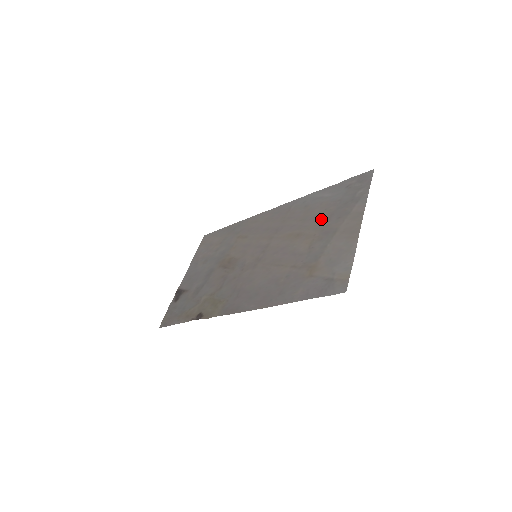
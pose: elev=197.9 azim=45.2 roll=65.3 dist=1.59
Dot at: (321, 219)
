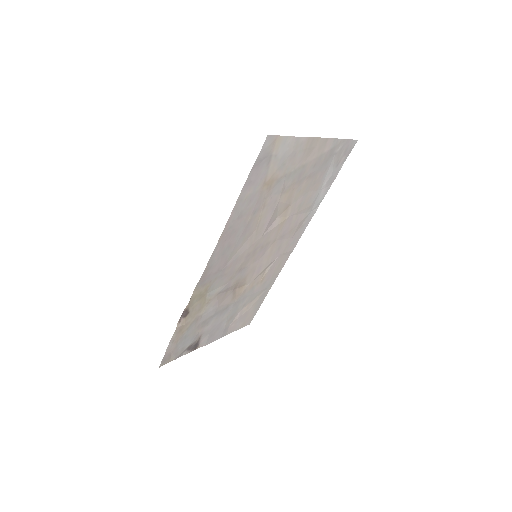
Dot at: (306, 185)
